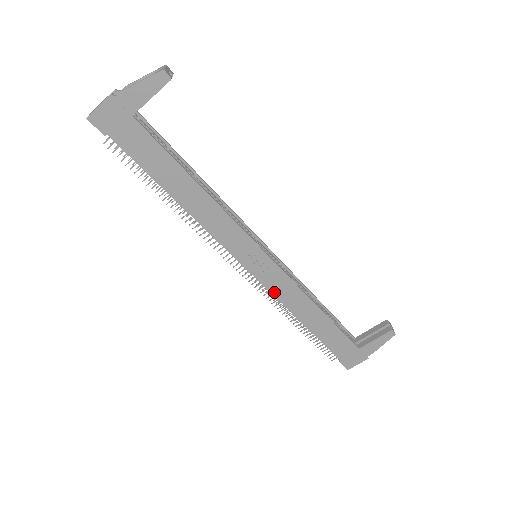
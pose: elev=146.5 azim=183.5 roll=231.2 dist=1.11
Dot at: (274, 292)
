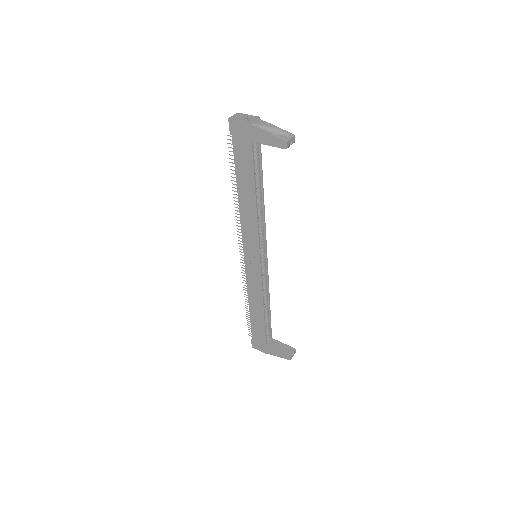
Dot at: (248, 280)
